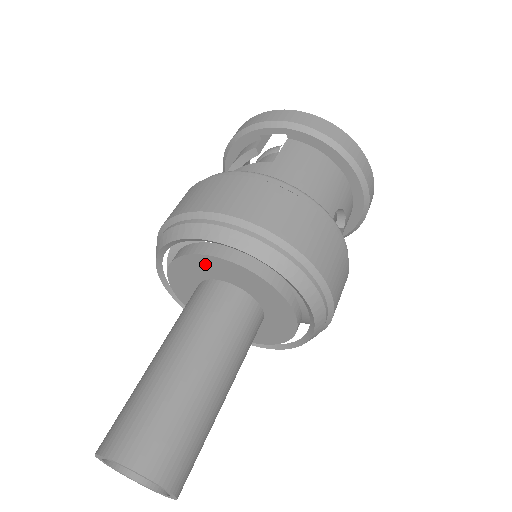
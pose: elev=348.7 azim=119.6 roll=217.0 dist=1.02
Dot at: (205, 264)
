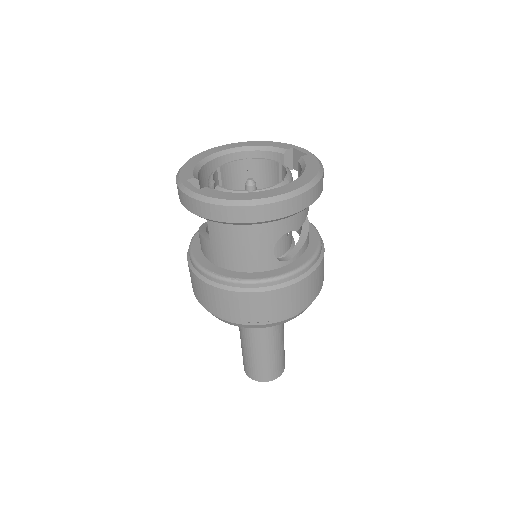
Dot at: occluded
